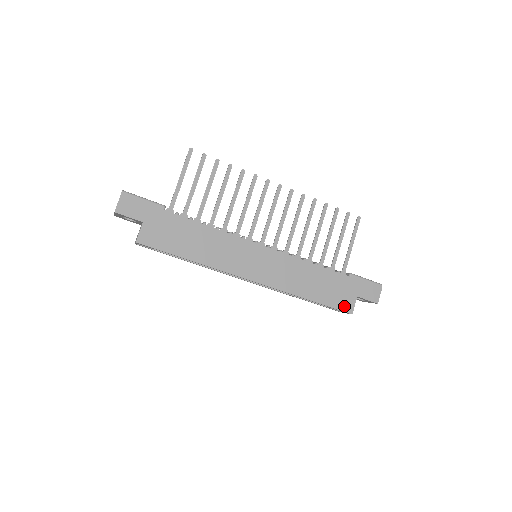
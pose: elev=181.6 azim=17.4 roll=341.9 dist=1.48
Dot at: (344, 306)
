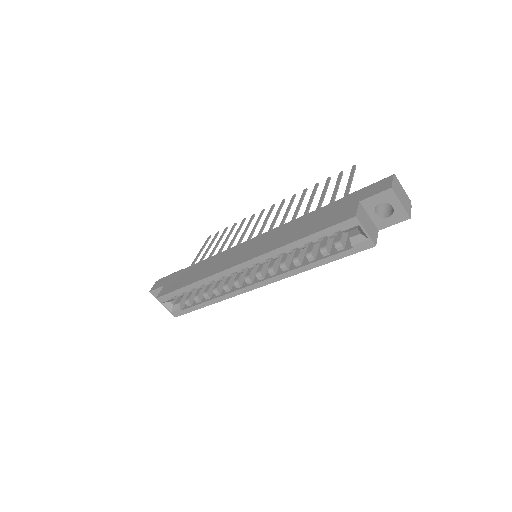
Dot at: (343, 218)
